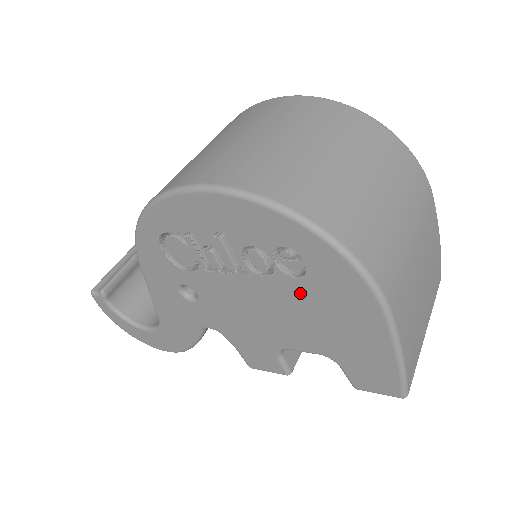
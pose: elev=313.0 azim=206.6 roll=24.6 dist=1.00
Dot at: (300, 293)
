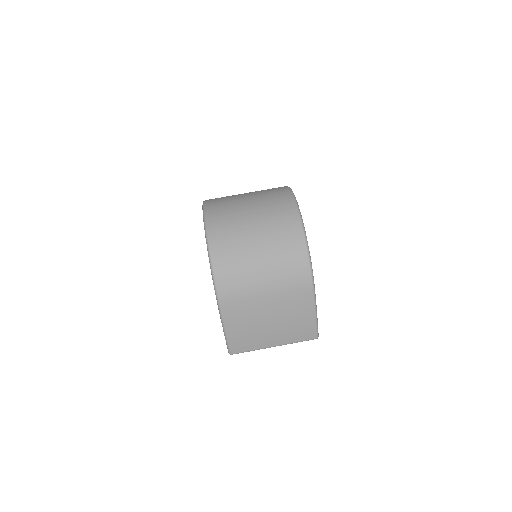
Dot at: occluded
